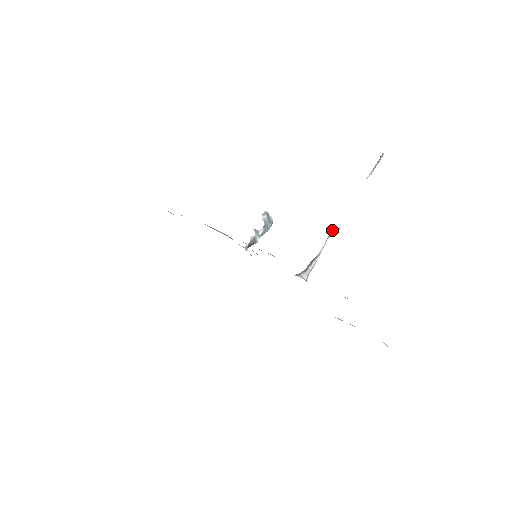
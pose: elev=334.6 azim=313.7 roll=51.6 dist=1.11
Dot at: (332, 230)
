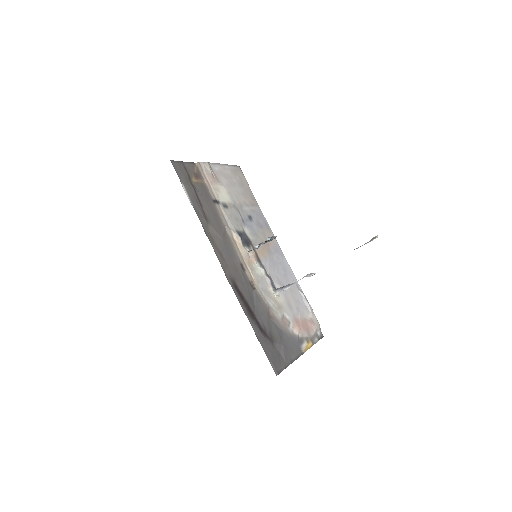
Dot at: (309, 274)
